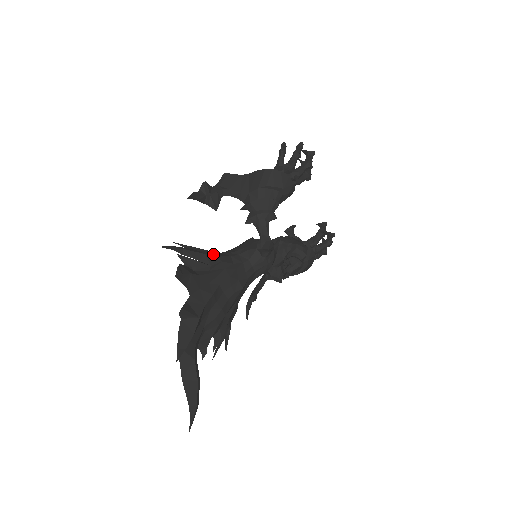
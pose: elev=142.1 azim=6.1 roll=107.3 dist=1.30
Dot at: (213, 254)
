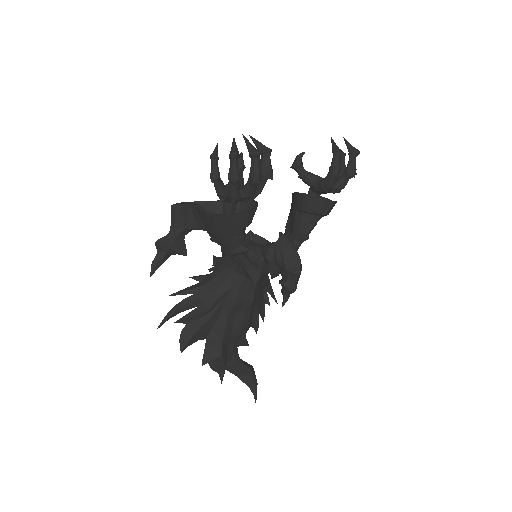
Dot at: (208, 292)
